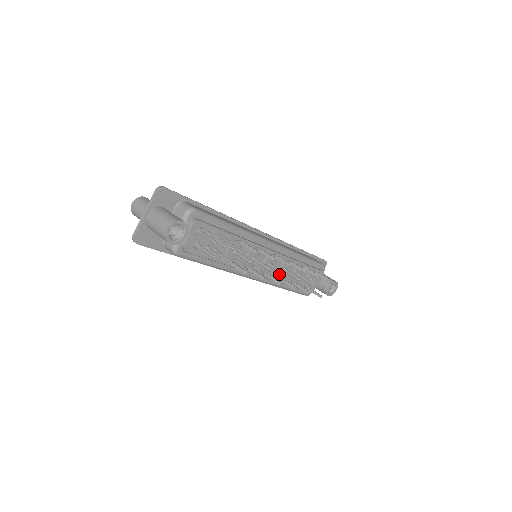
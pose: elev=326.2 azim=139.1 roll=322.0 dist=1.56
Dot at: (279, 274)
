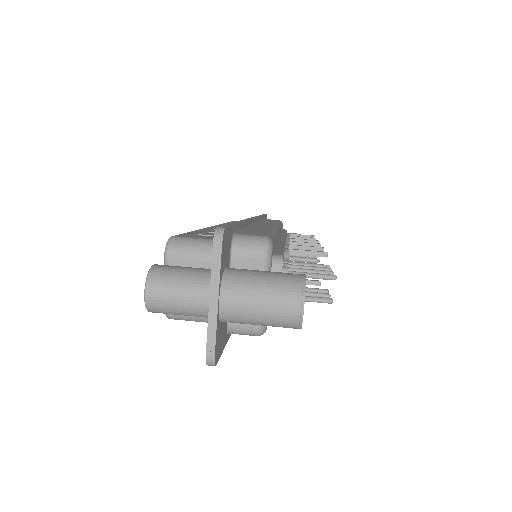
Dot at: occluded
